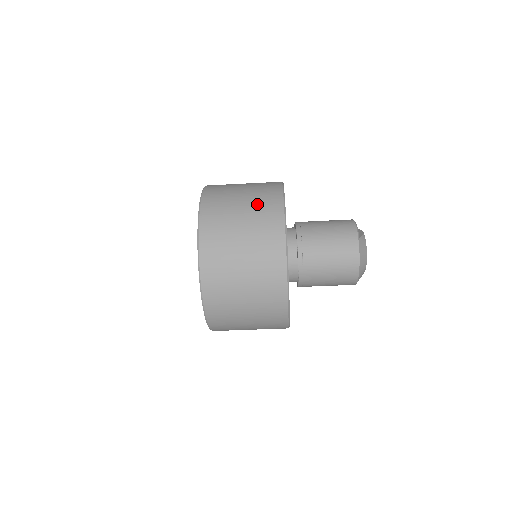
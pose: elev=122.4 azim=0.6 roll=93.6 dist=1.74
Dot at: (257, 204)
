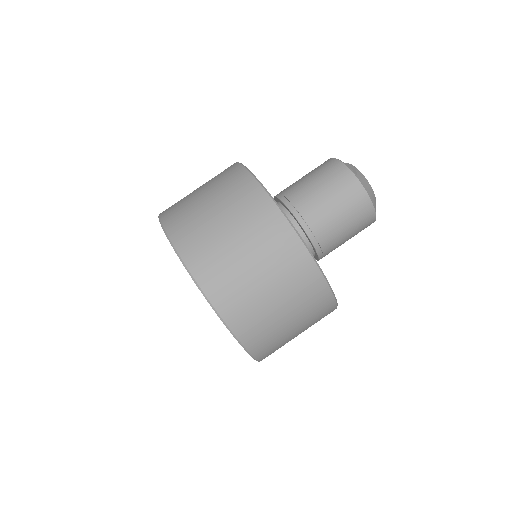
Dot at: (237, 209)
